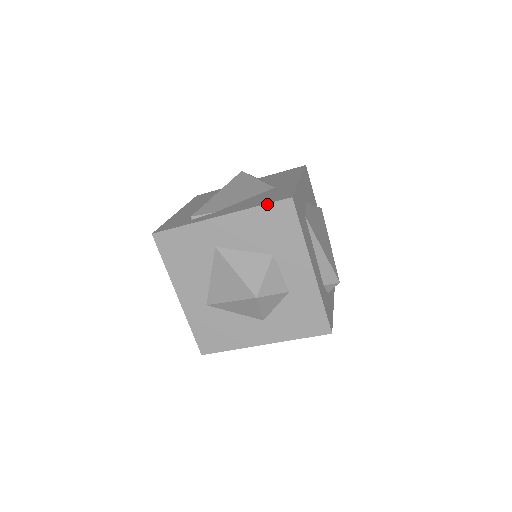
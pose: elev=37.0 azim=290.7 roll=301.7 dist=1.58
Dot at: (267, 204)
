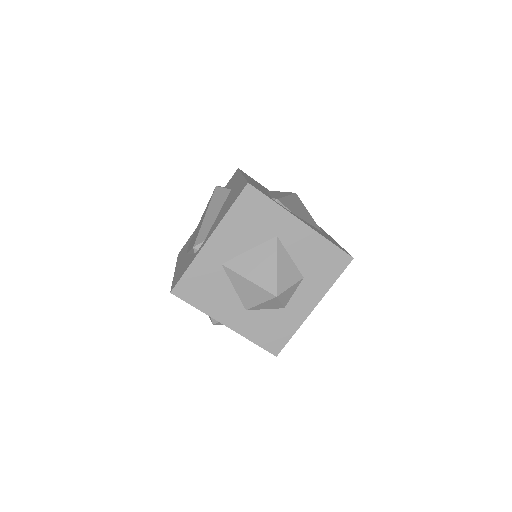
Dot at: (337, 247)
